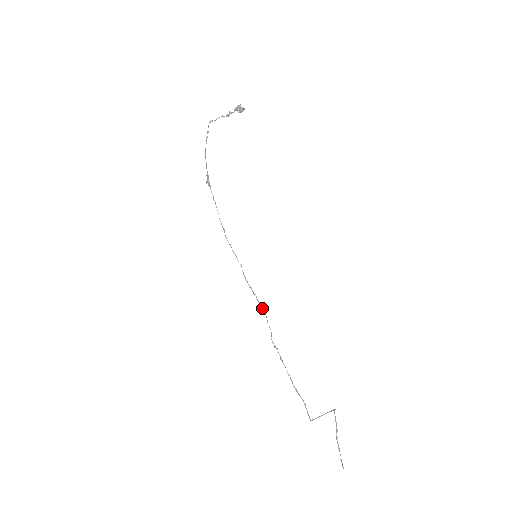
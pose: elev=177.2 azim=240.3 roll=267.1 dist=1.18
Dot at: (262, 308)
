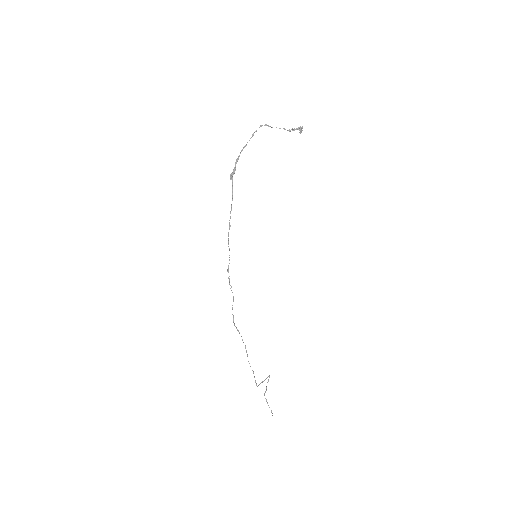
Dot at: (233, 297)
